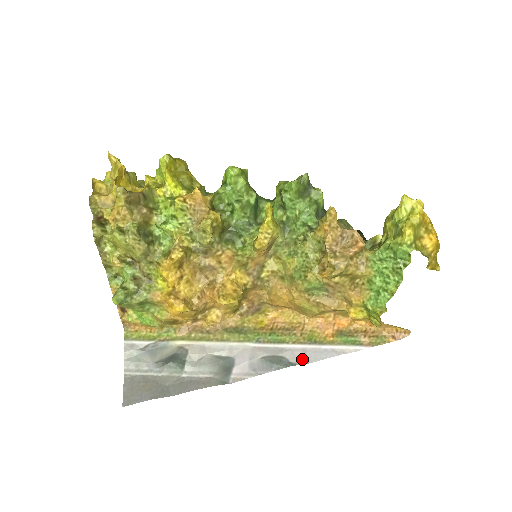
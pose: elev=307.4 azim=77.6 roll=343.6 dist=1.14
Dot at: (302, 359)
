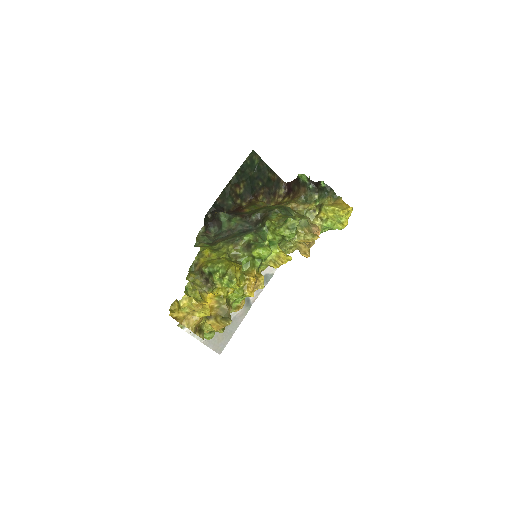
Dot at: (273, 268)
